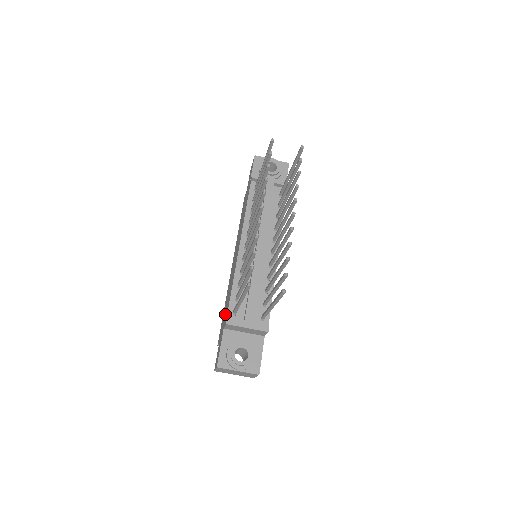
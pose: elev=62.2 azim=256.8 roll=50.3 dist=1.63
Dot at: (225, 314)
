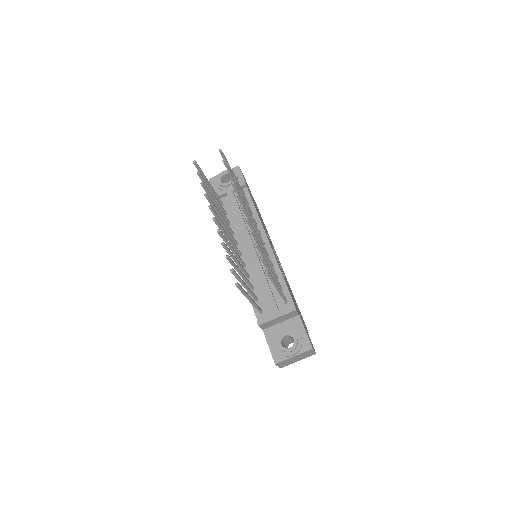
Dot at: occluded
